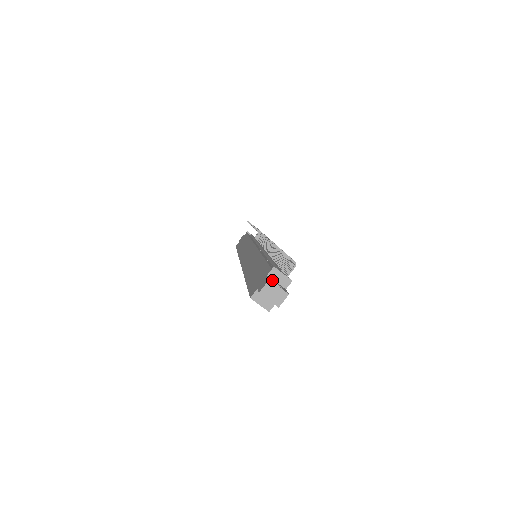
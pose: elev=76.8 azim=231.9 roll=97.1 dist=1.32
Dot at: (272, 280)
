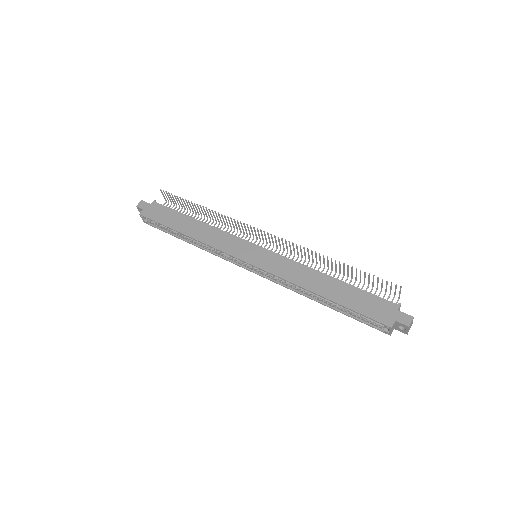
Dot at: (406, 315)
